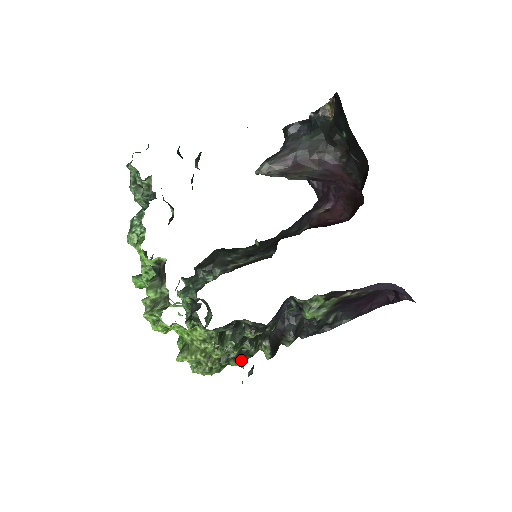
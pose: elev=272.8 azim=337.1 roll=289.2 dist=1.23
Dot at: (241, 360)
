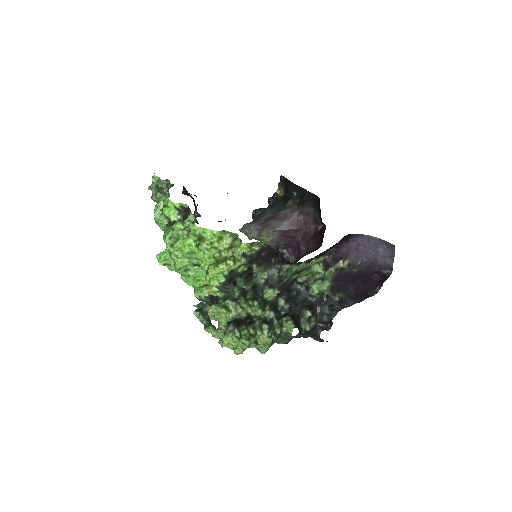
Dot at: (267, 327)
